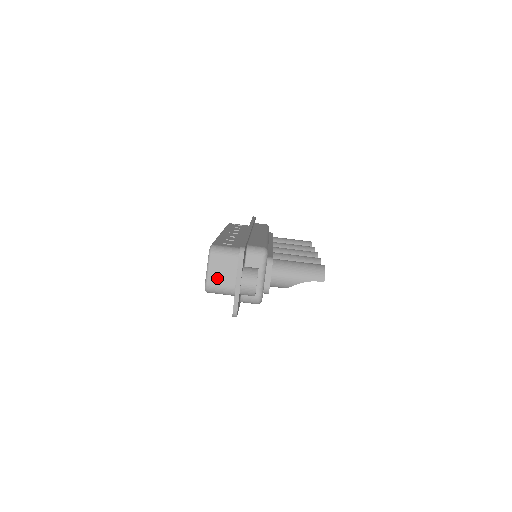
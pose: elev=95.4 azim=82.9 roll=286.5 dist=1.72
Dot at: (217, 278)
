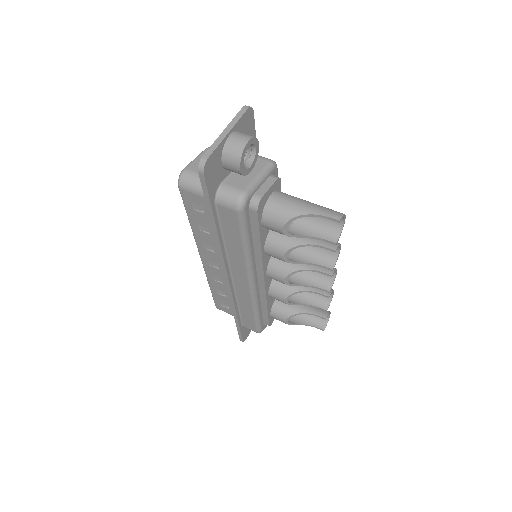
Dot at: occluded
